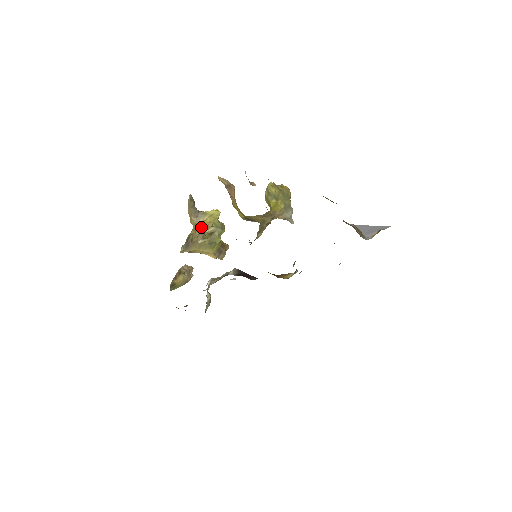
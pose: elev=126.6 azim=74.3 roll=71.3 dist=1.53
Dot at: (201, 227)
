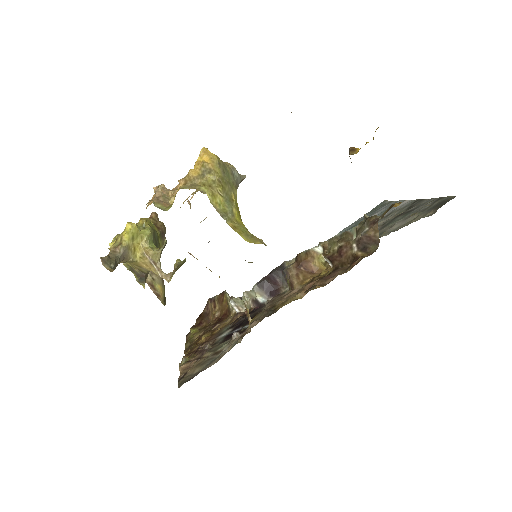
Dot at: (142, 261)
